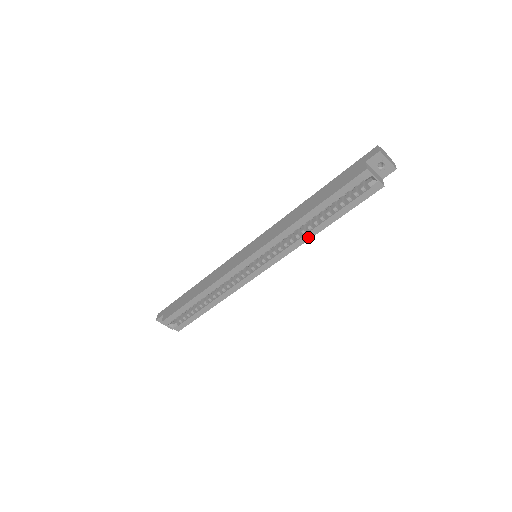
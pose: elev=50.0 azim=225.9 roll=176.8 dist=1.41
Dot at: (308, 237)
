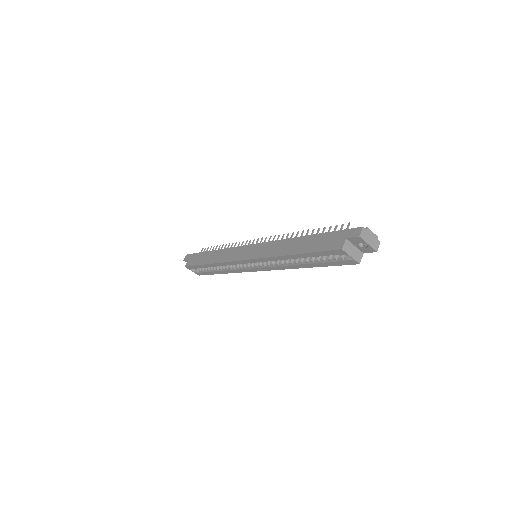
Dot at: (294, 267)
